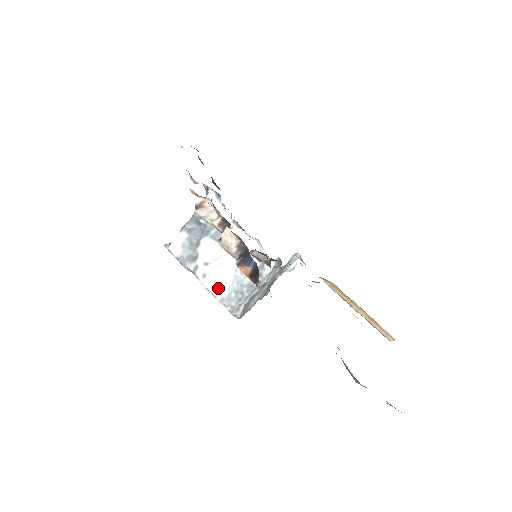
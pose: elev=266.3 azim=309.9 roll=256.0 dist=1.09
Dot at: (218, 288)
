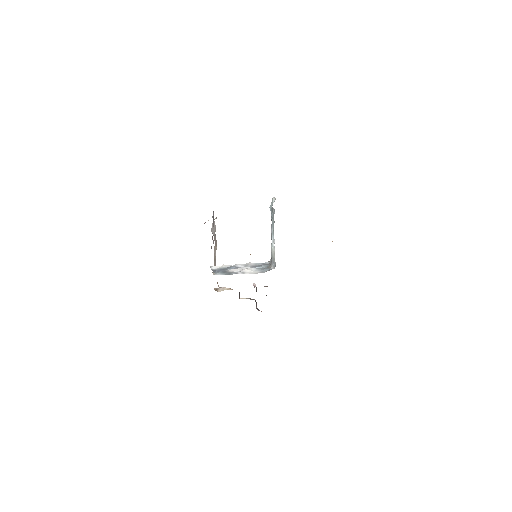
Dot at: (254, 272)
